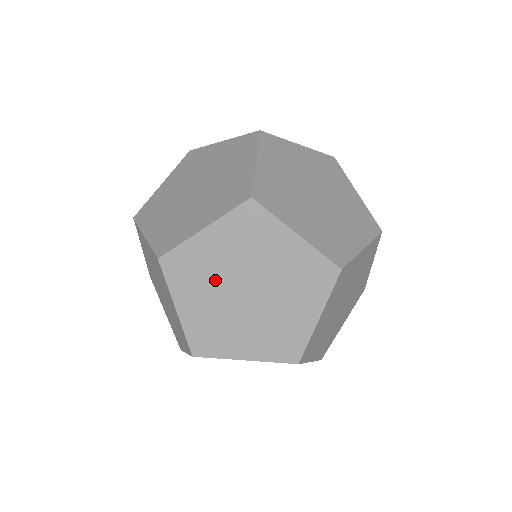
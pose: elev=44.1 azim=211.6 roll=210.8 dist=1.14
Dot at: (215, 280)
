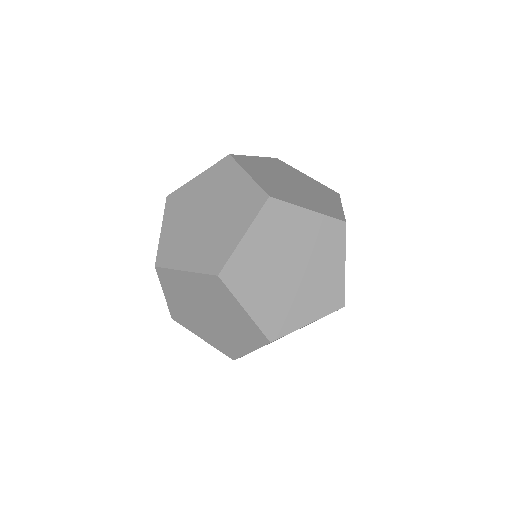
Dot at: occluded
